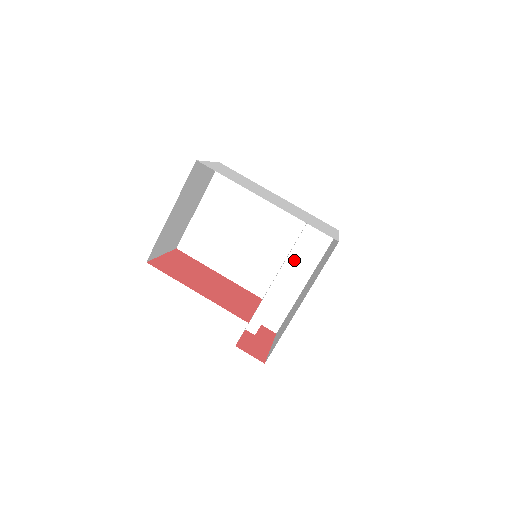
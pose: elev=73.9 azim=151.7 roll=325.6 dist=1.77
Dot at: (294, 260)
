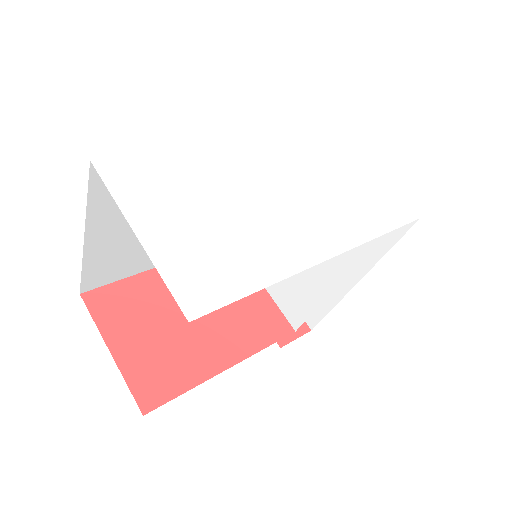
Dot at: occluded
